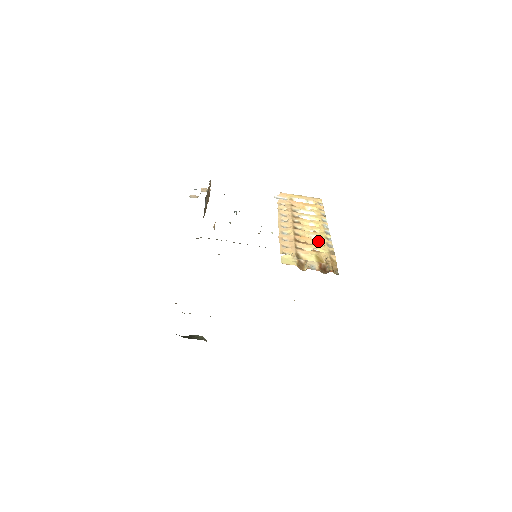
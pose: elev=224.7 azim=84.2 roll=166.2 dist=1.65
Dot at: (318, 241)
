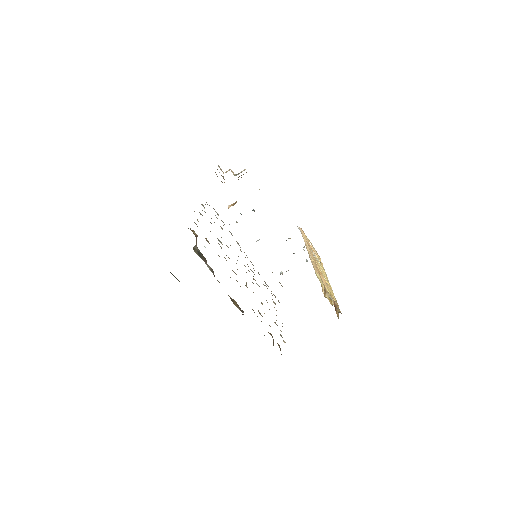
Dot at: (328, 285)
